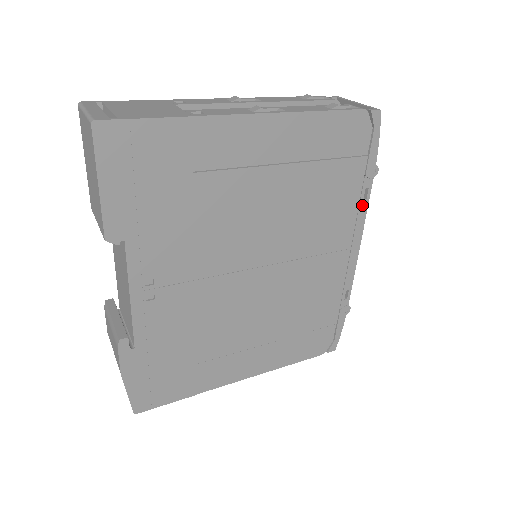
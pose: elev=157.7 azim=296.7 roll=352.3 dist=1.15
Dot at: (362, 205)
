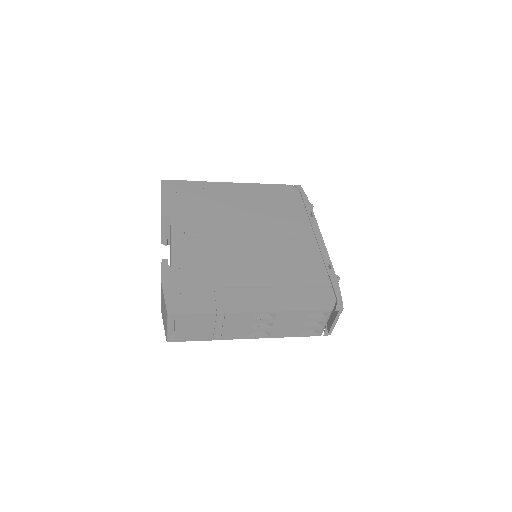
Dot at: (311, 219)
